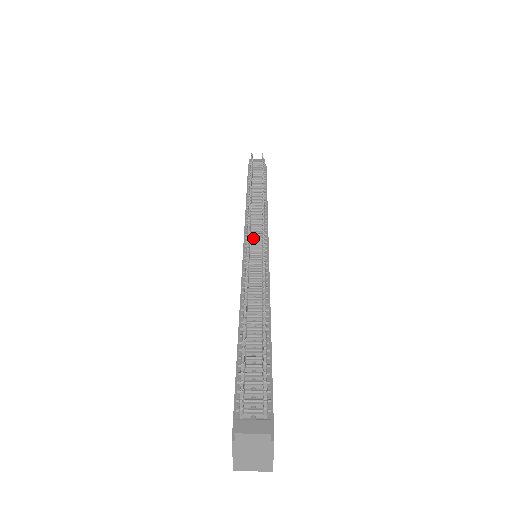
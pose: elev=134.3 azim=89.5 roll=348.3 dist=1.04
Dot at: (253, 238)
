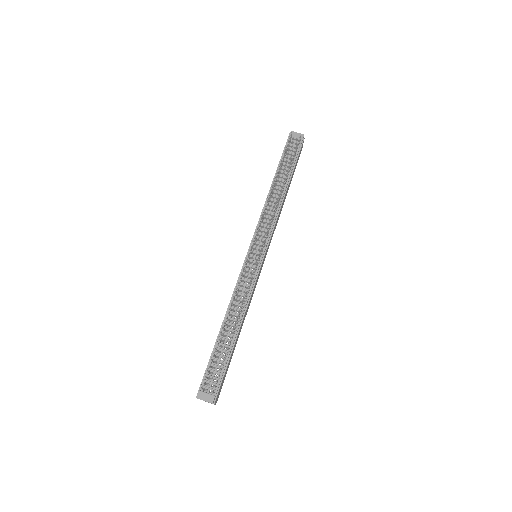
Dot at: (256, 247)
